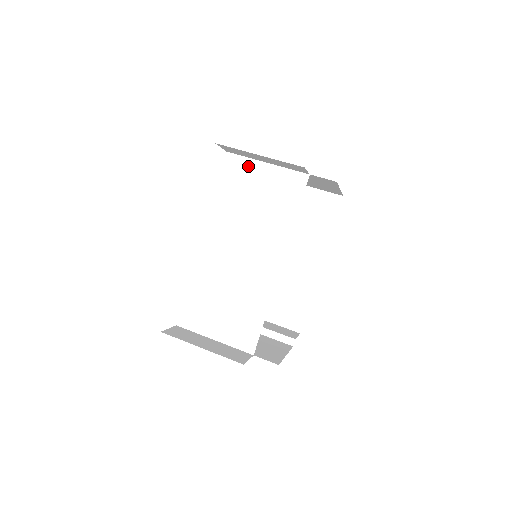
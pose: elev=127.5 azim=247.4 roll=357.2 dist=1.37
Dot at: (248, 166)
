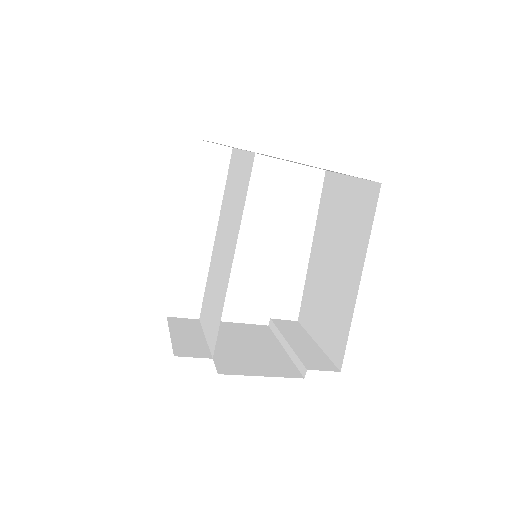
Dot at: (237, 157)
